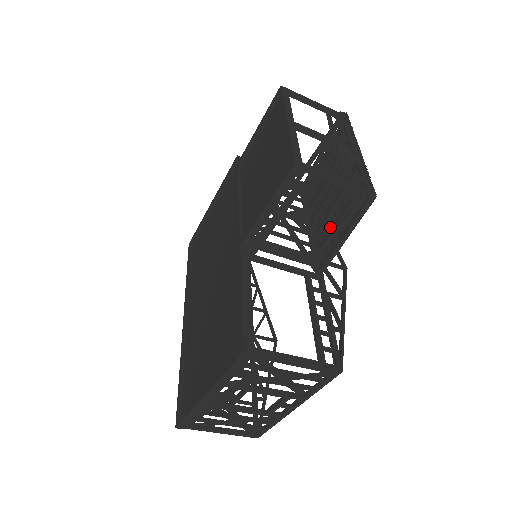
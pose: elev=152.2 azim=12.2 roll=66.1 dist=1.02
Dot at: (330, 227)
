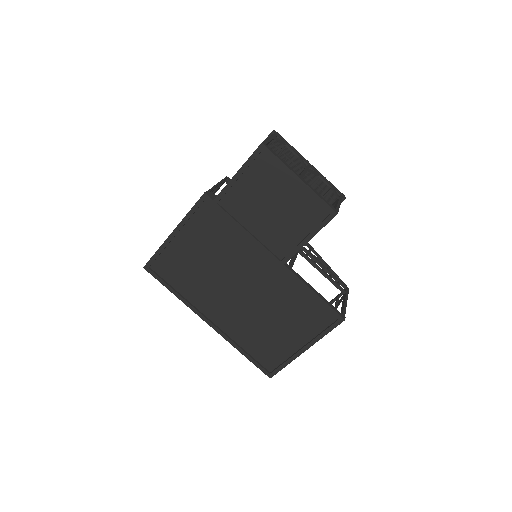
Dot at: occluded
